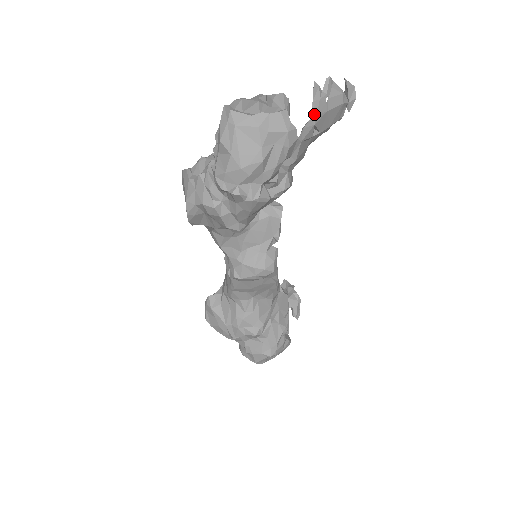
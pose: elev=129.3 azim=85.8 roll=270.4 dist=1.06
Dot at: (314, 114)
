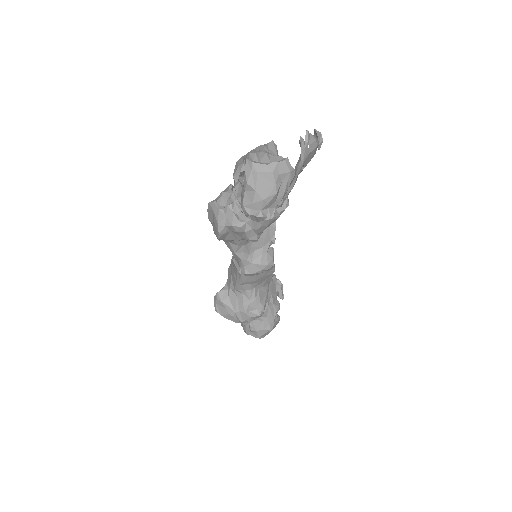
Dot at: (302, 157)
